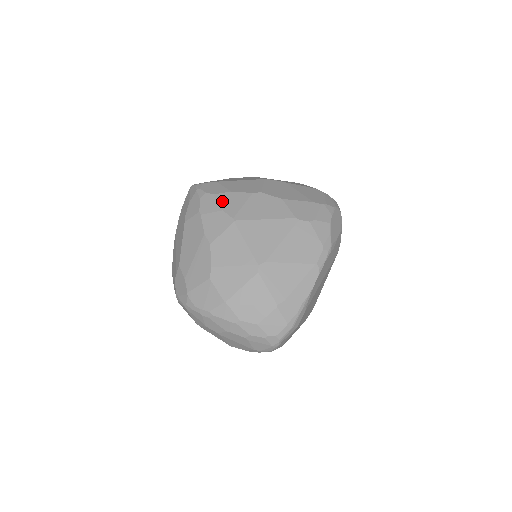
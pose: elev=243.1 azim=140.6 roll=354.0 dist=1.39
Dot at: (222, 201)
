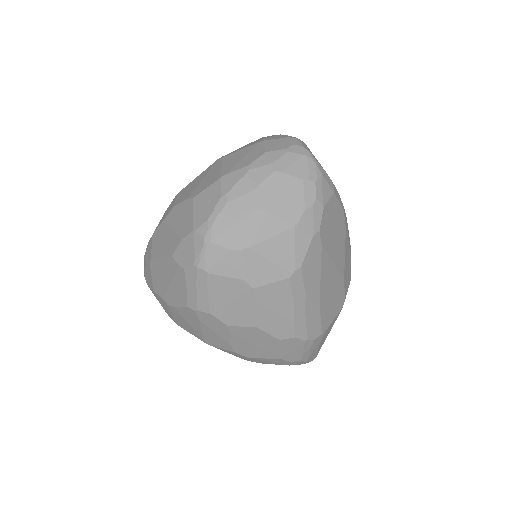
Dot at: occluded
